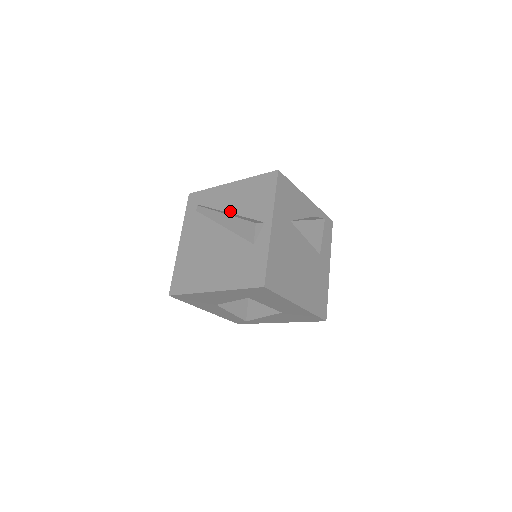
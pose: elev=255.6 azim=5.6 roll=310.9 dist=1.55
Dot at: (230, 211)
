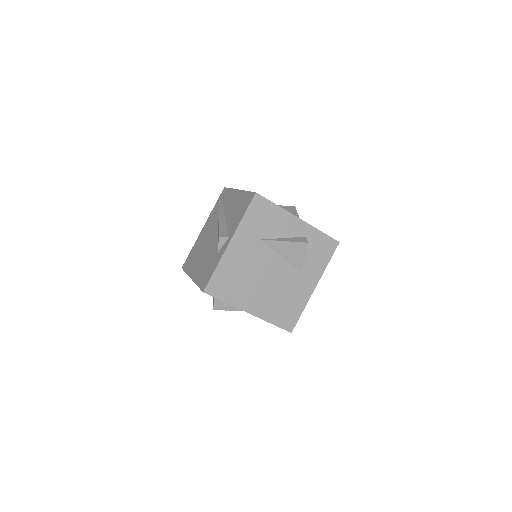
Dot at: (226, 216)
